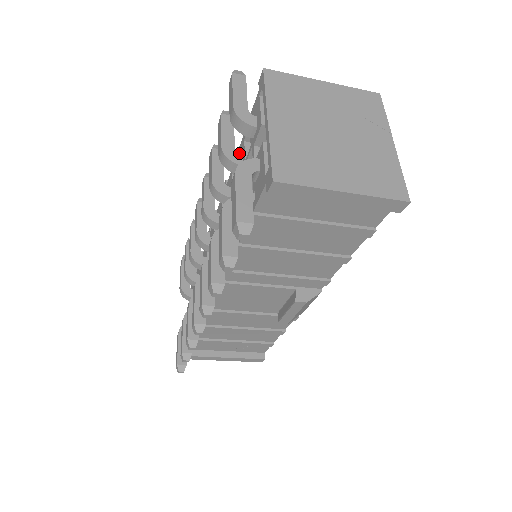
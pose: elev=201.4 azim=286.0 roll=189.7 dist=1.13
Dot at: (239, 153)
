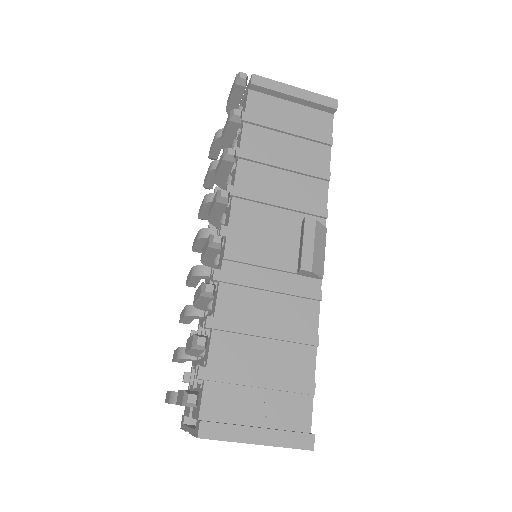
Dot at: occluded
